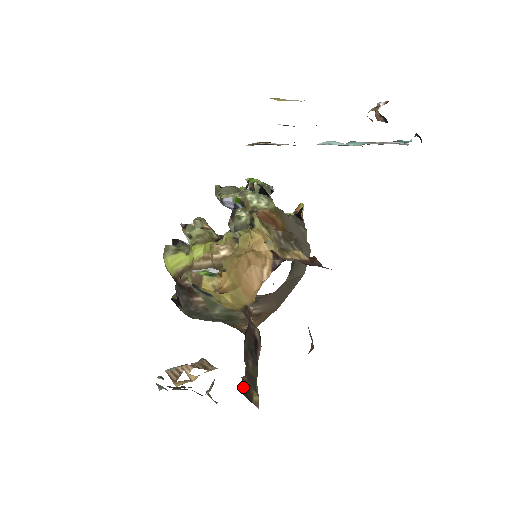
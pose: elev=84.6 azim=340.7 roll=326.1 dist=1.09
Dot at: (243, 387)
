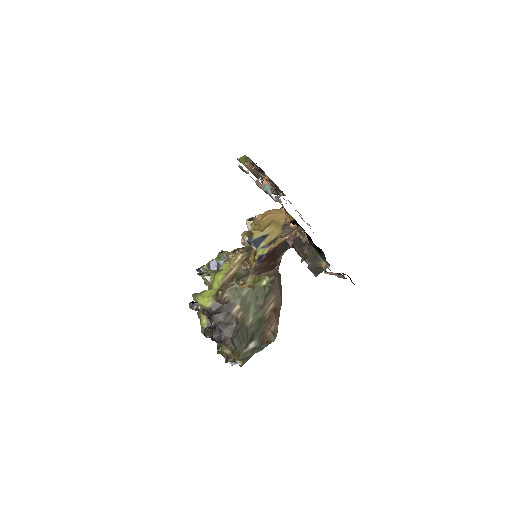
Dot at: (312, 272)
